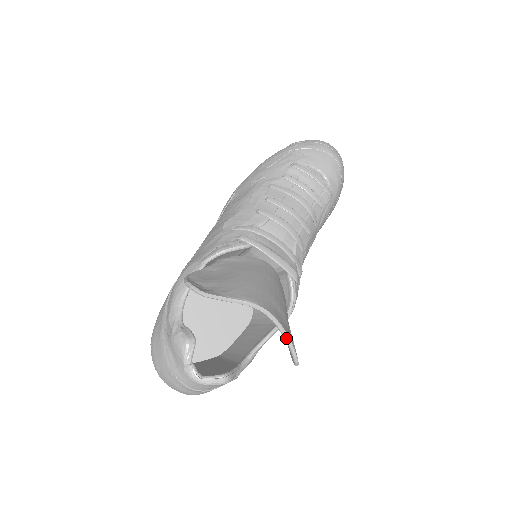
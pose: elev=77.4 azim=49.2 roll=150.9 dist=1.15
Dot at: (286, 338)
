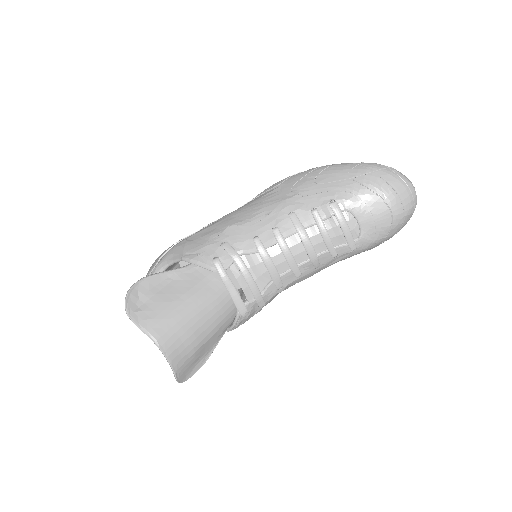
Dot at: (172, 370)
